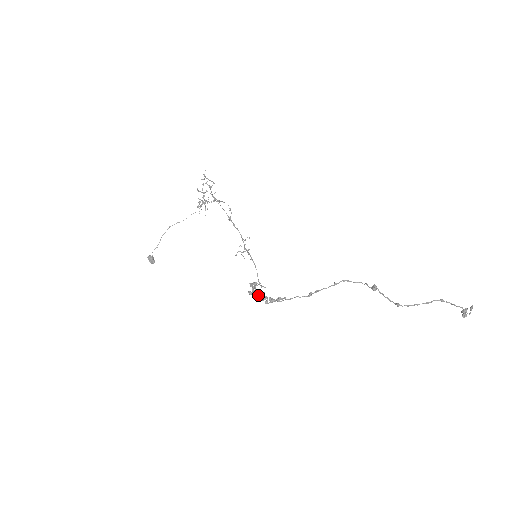
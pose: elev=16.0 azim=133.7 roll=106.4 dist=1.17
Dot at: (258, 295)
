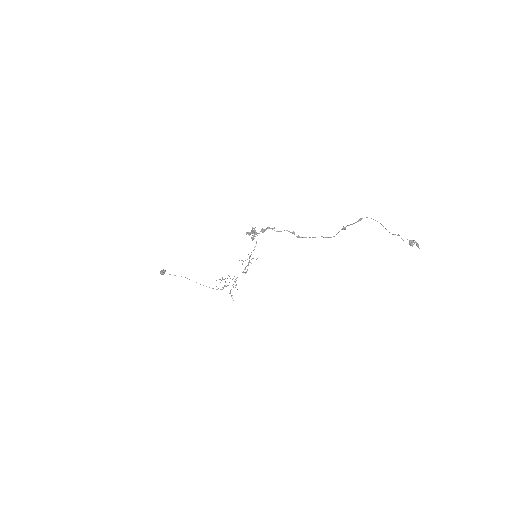
Dot at: (254, 231)
